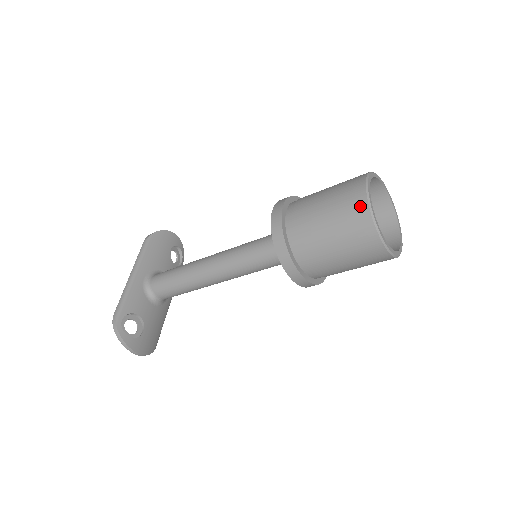
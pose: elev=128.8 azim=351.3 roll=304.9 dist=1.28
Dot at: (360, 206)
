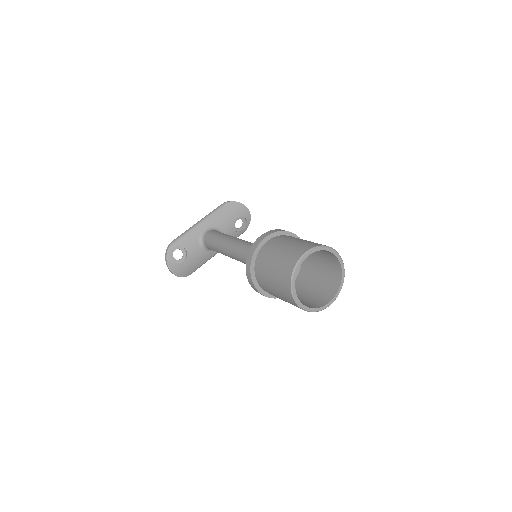
Dot at: (291, 265)
